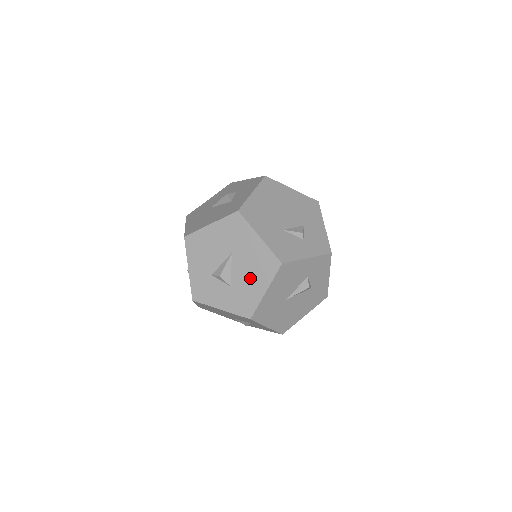
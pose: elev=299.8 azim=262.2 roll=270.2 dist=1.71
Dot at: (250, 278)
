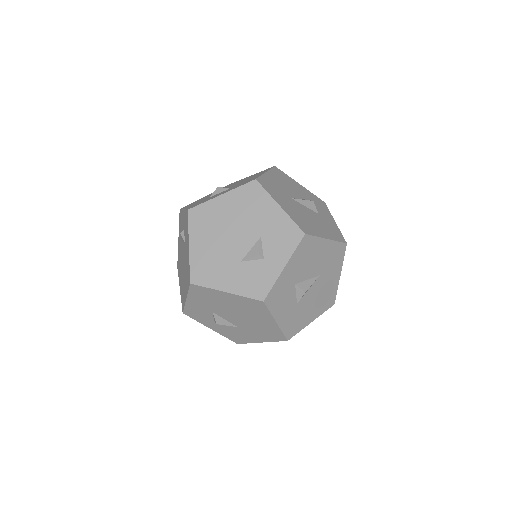
Dot at: (248, 179)
